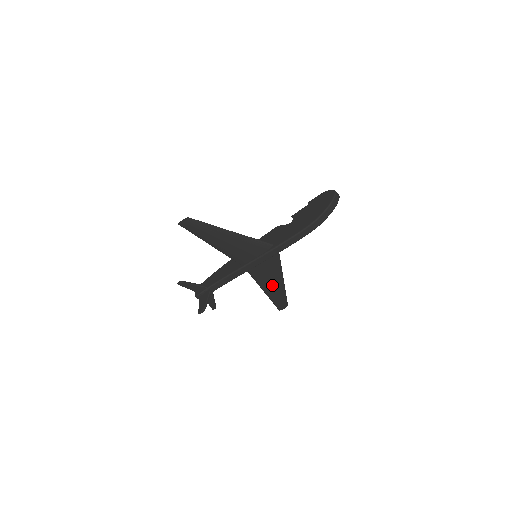
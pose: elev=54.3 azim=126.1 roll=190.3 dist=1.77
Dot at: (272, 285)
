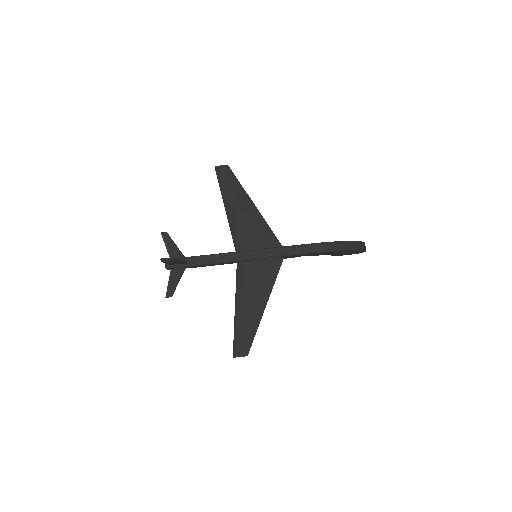
Dot at: (250, 304)
